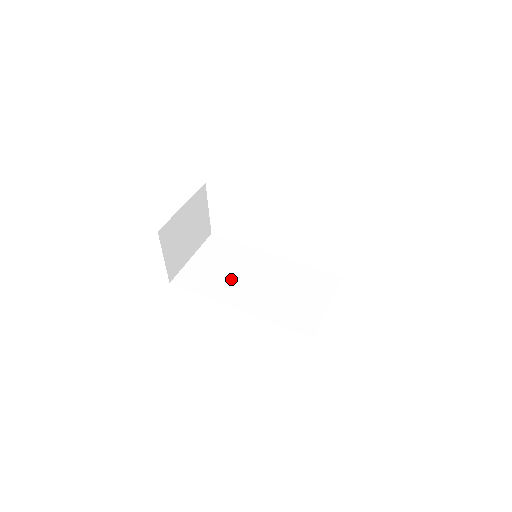
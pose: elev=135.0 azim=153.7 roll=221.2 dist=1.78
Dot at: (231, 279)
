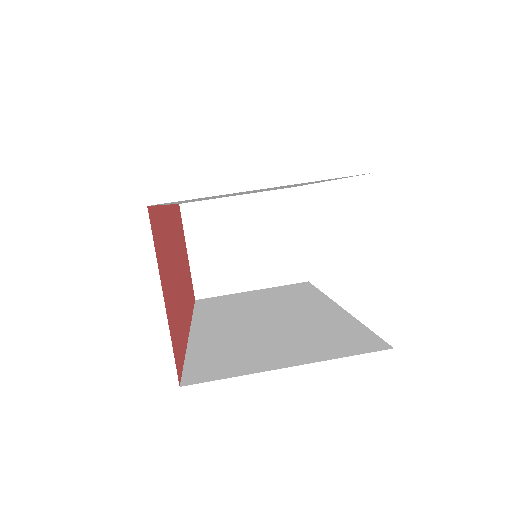
Dot at: (244, 309)
